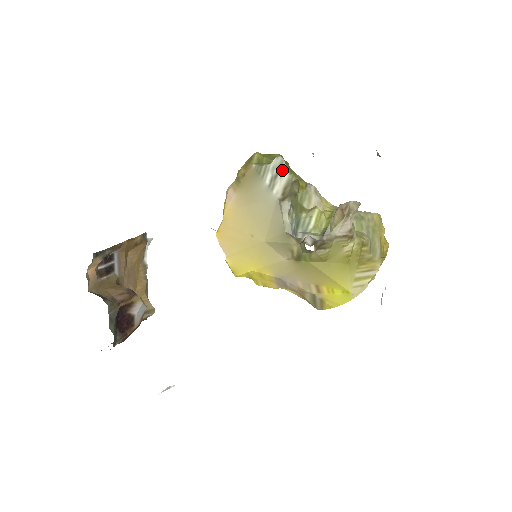
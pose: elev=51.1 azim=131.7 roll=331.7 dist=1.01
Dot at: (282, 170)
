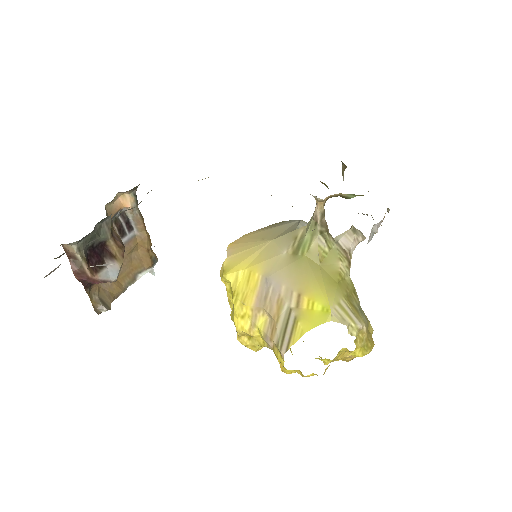
Dot at: occluded
